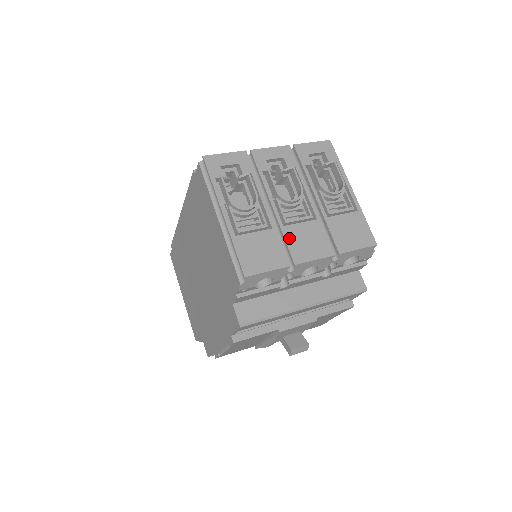
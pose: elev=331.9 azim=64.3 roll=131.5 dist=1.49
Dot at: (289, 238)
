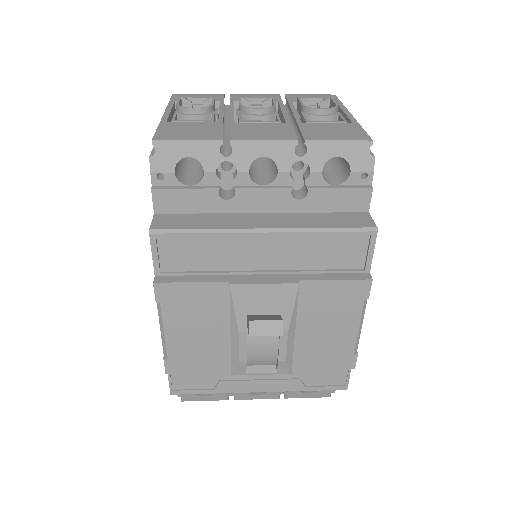
Dot at: (236, 128)
